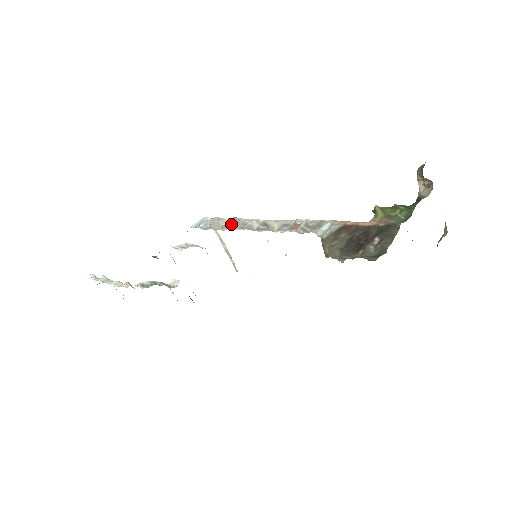
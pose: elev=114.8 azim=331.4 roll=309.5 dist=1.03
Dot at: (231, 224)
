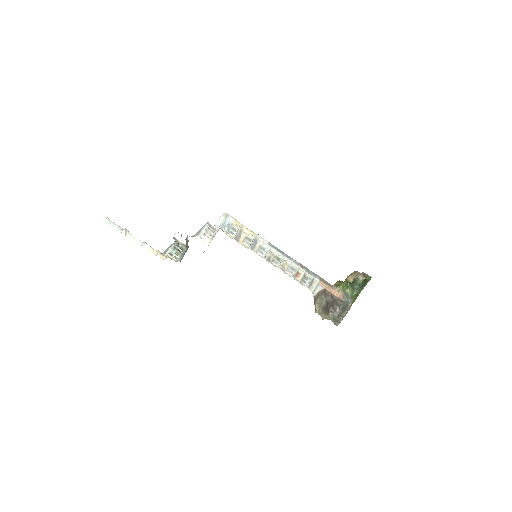
Dot at: (253, 245)
